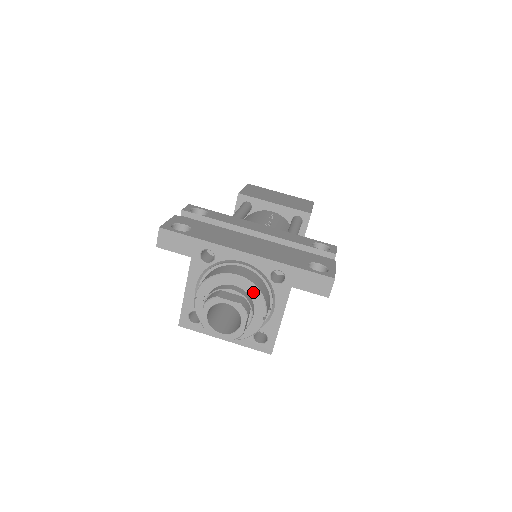
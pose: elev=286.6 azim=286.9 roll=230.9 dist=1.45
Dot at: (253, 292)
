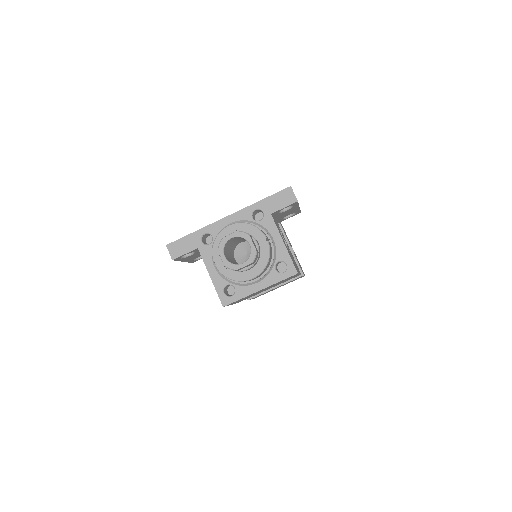
Dot at: (246, 228)
